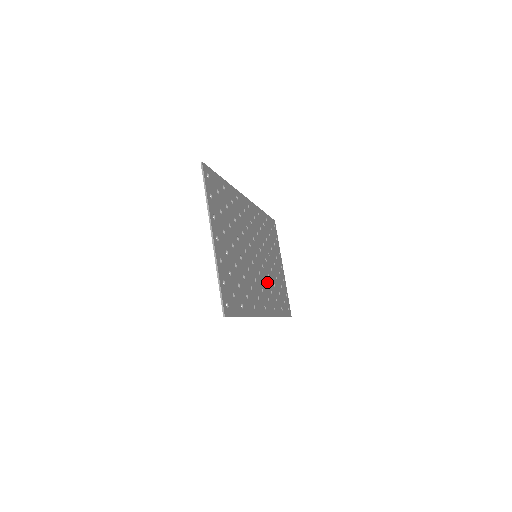
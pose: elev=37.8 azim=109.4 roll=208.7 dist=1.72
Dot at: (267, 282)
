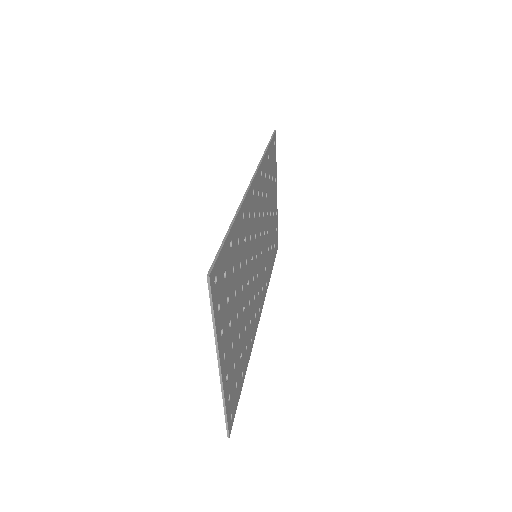
Dot at: (263, 265)
